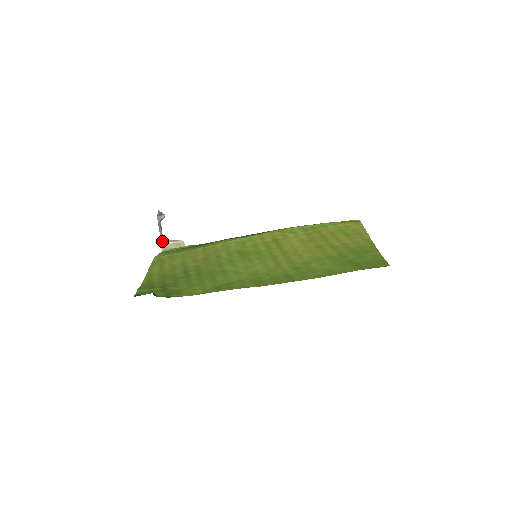
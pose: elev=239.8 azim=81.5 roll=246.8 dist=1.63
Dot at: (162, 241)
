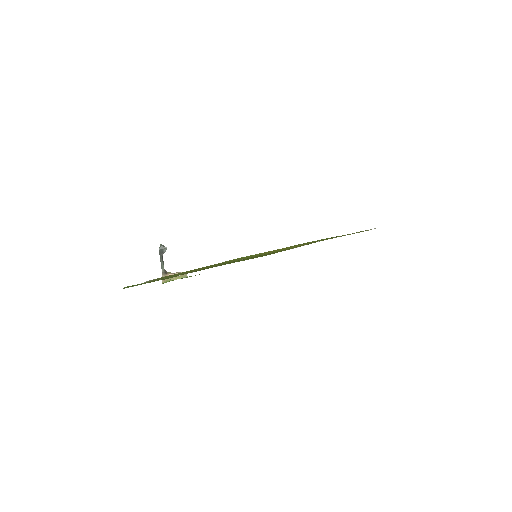
Dot at: (163, 274)
